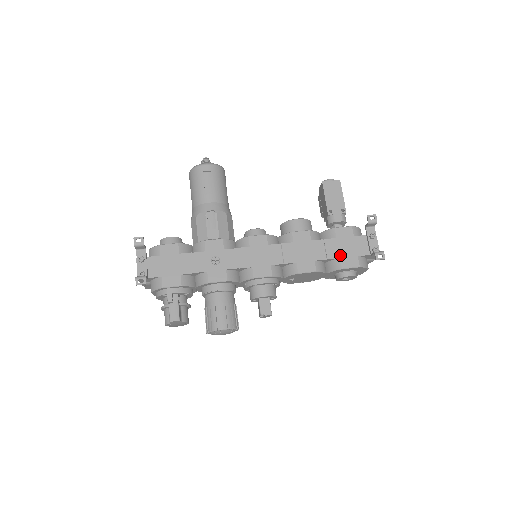
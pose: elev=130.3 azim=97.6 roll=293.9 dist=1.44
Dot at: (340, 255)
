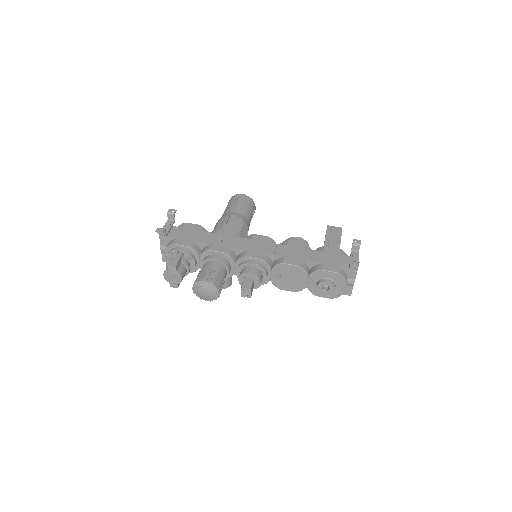
Dot at: (323, 262)
